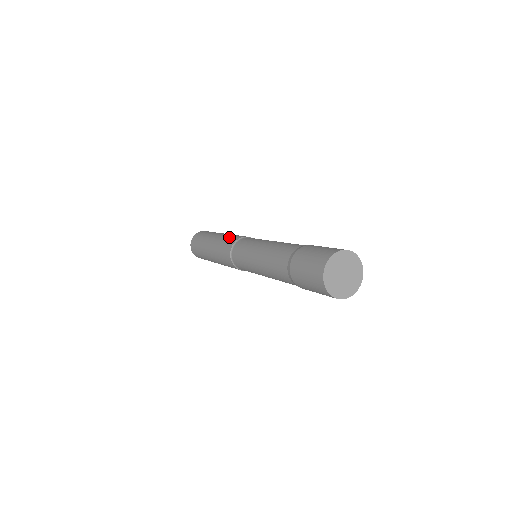
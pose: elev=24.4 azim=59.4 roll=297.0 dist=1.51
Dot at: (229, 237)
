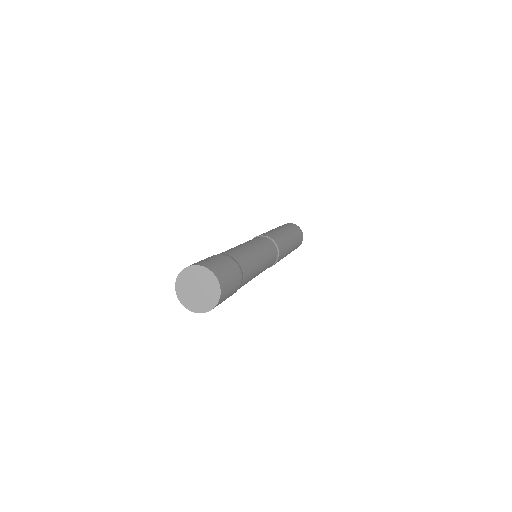
Dot at: occluded
